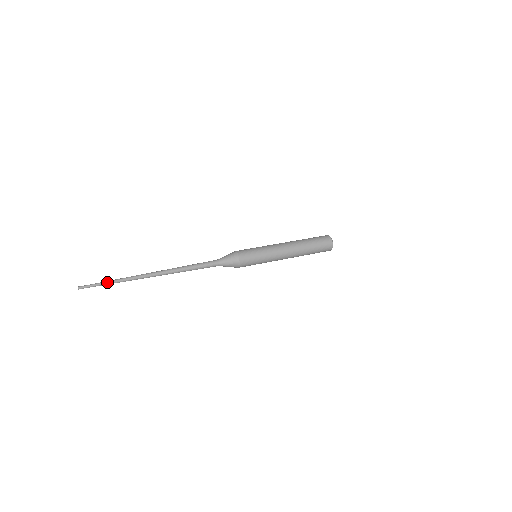
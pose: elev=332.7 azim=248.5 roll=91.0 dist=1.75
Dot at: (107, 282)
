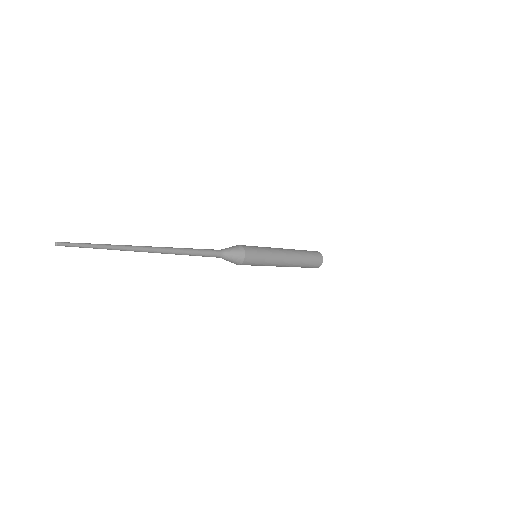
Dot at: (96, 244)
